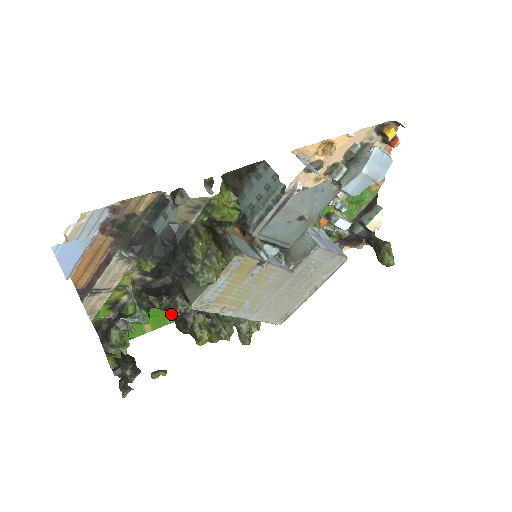
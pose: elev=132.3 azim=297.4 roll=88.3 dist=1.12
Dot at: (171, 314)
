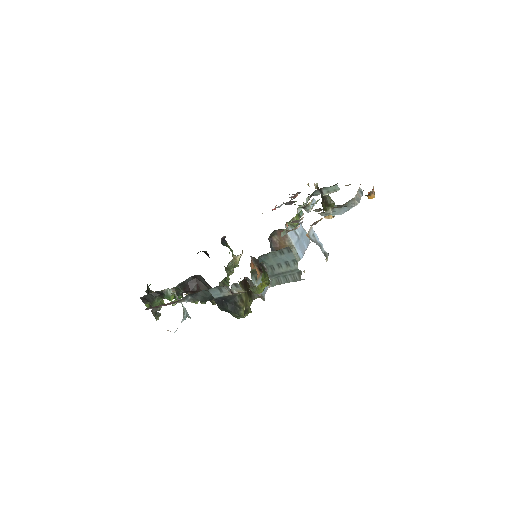
Dot at: occluded
